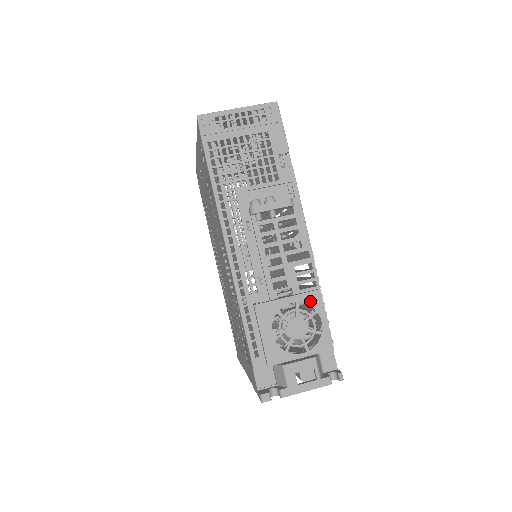
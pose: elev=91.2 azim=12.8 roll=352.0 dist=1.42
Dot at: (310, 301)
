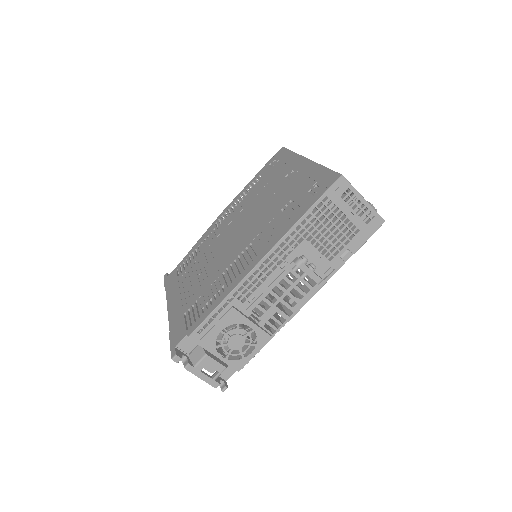
Dot at: (260, 337)
